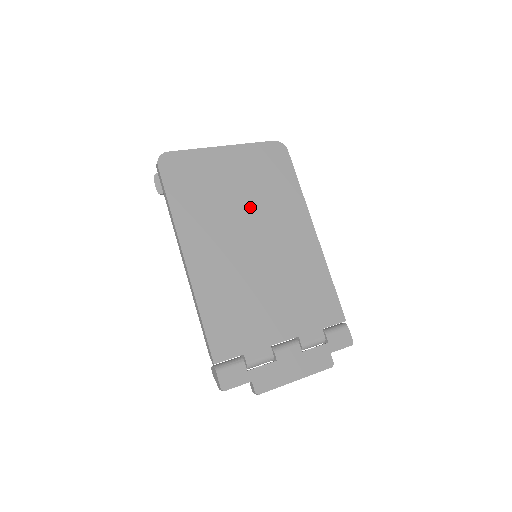
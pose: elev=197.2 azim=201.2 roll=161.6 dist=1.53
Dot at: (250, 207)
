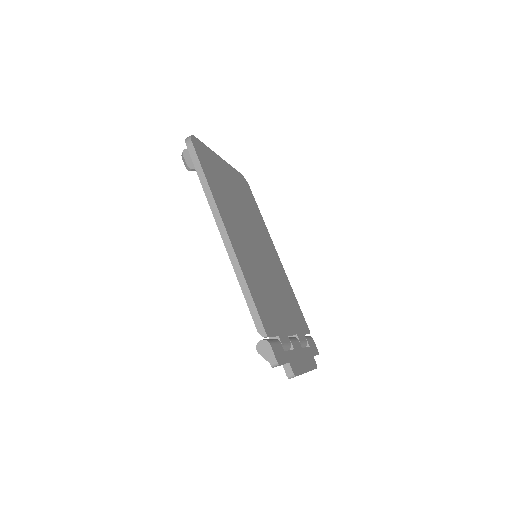
Dot at: (246, 214)
